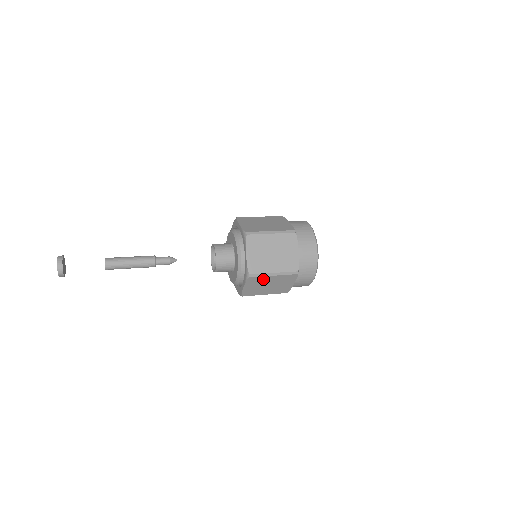
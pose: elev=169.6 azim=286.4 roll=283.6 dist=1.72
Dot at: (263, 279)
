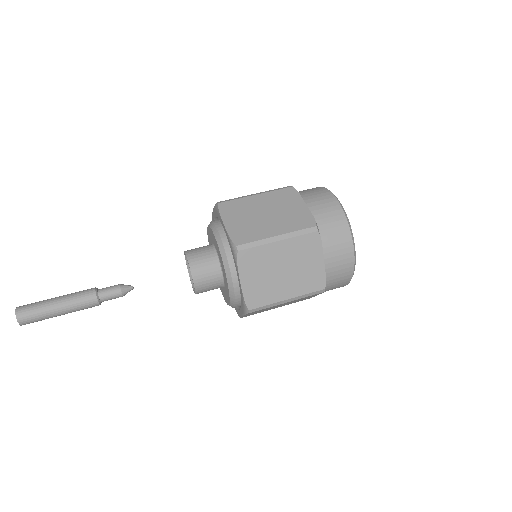
Dot at: (271, 307)
